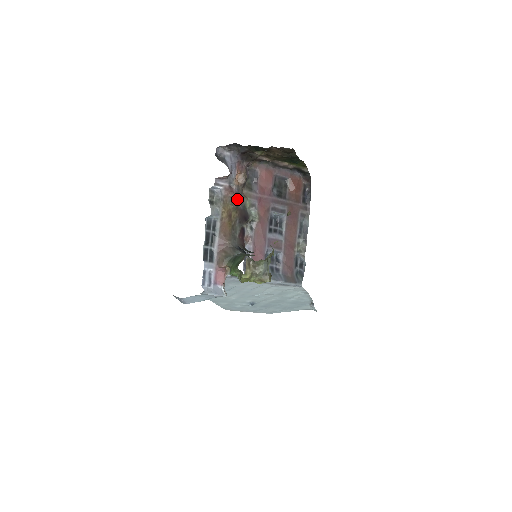
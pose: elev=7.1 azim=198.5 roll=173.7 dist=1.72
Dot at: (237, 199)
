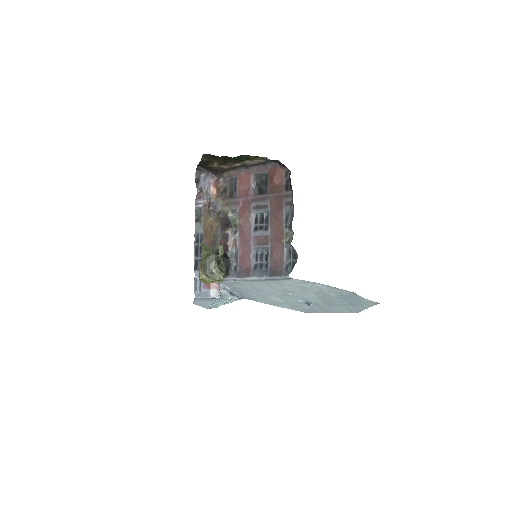
Dot at: (216, 210)
